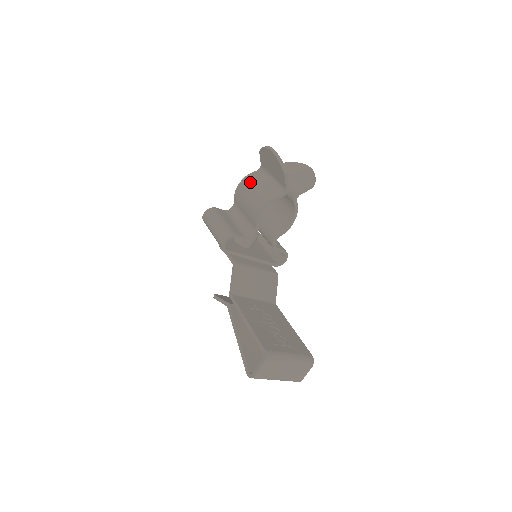
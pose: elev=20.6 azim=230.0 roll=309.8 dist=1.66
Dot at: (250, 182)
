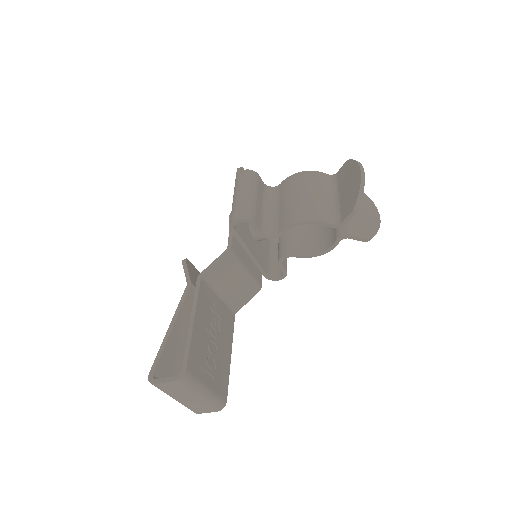
Dot at: (312, 181)
